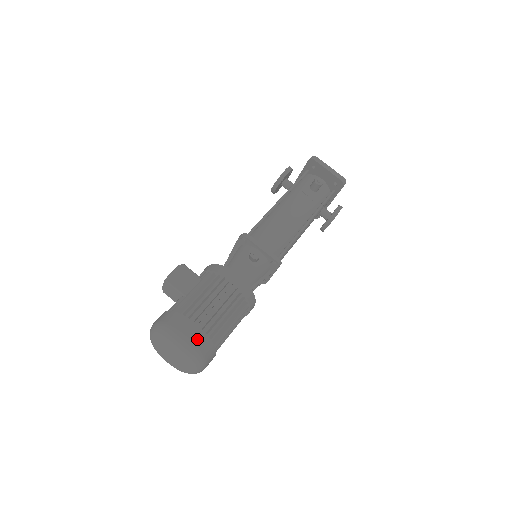
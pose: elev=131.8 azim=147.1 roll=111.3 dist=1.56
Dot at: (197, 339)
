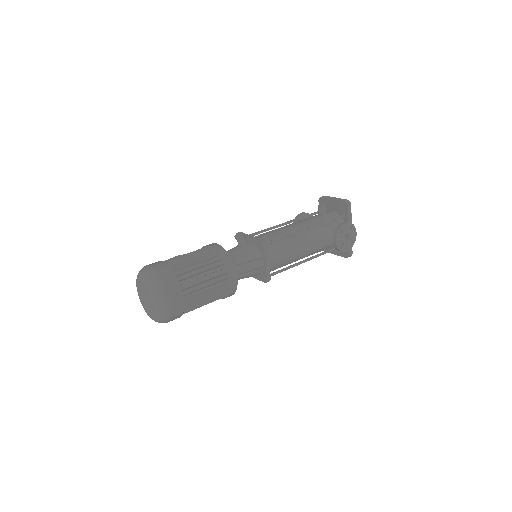
Dot at: (160, 269)
